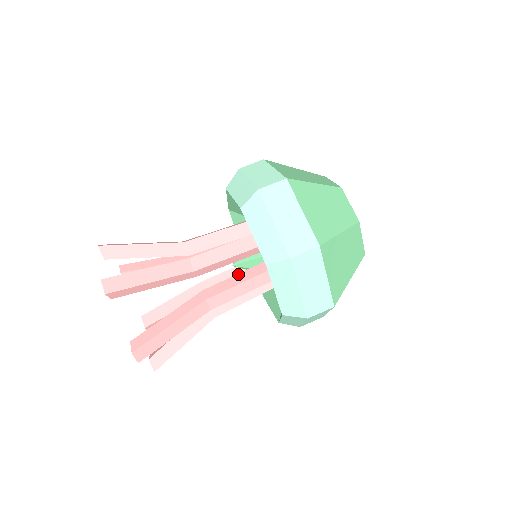
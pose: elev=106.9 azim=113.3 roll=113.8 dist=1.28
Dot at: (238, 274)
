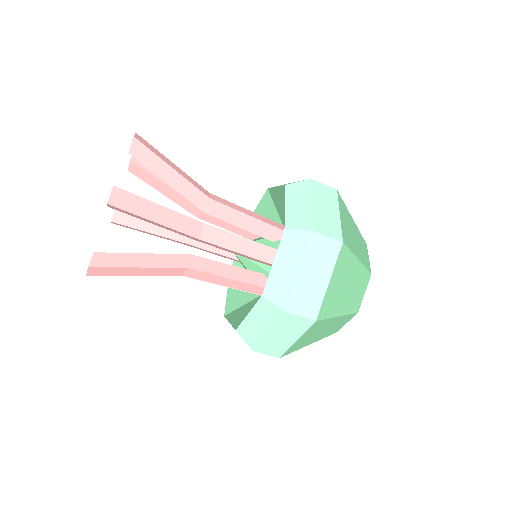
Dot at: (230, 265)
